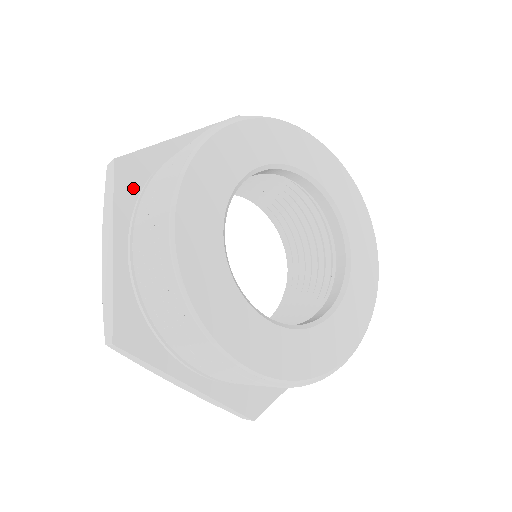
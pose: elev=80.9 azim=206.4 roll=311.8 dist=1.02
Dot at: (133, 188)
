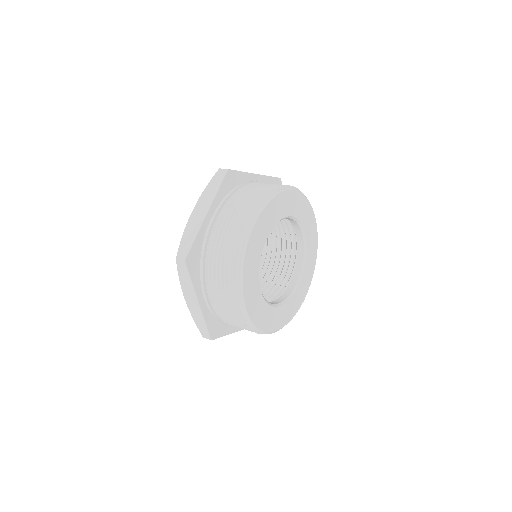
Dot at: occluded
